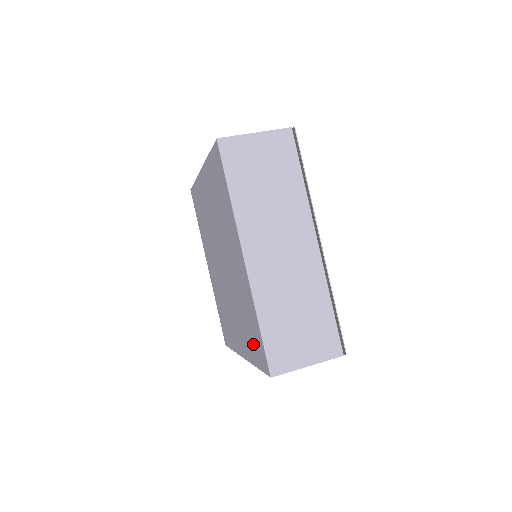
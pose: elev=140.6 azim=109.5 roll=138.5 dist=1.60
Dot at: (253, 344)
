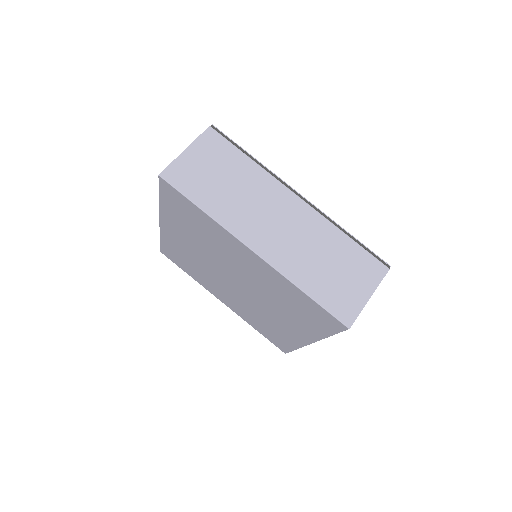
Dot at: (312, 319)
